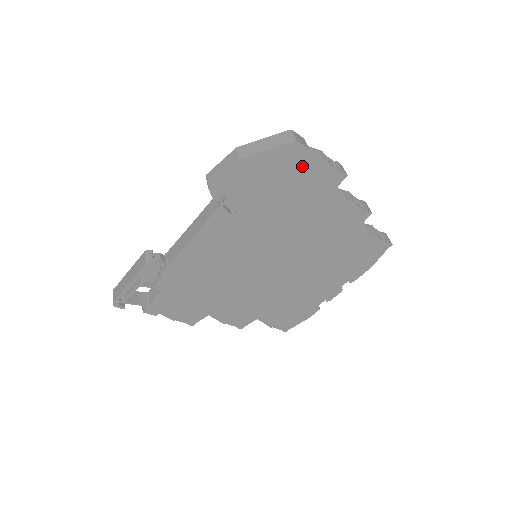
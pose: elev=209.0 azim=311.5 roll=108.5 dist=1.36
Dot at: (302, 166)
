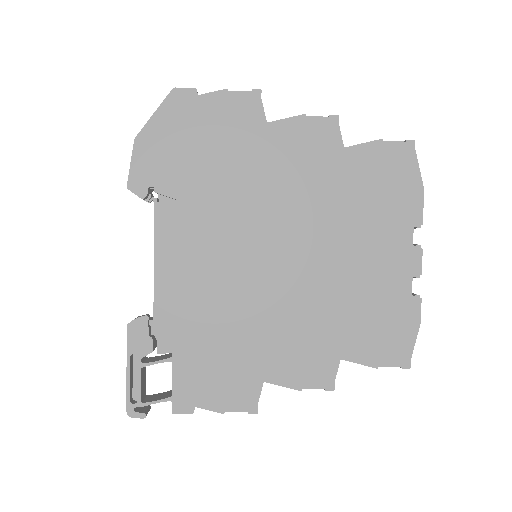
Dot at: (203, 109)
